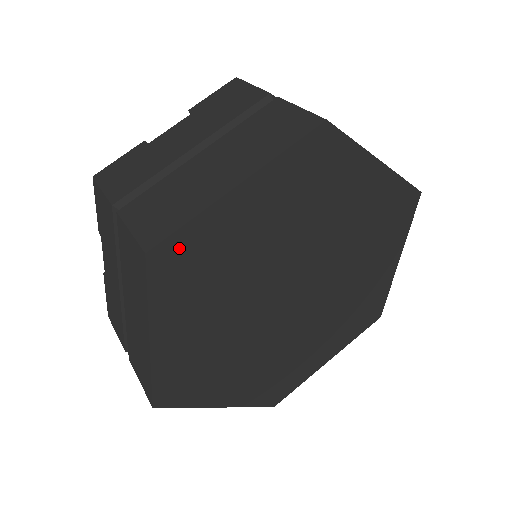
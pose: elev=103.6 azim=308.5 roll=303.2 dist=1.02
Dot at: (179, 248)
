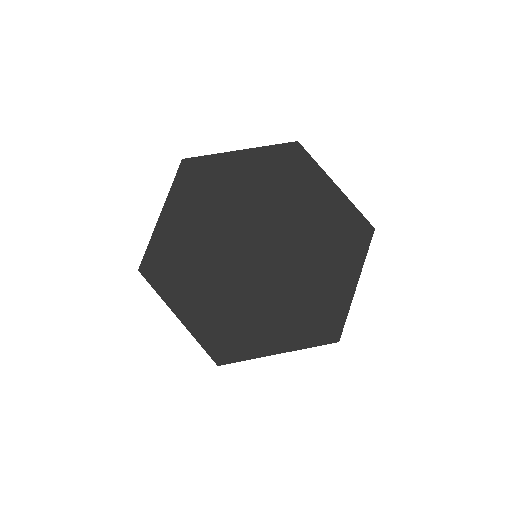
Dot at: (199, 166)
